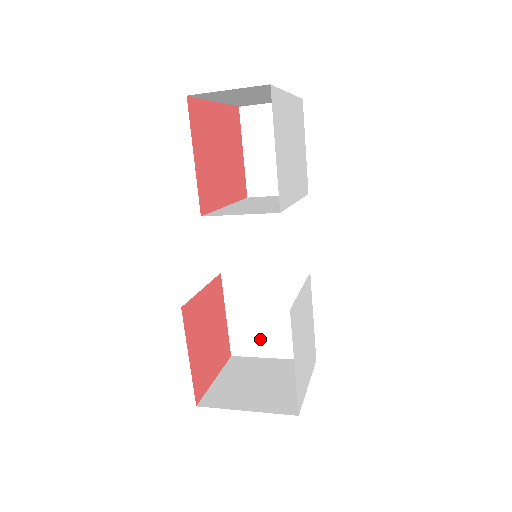
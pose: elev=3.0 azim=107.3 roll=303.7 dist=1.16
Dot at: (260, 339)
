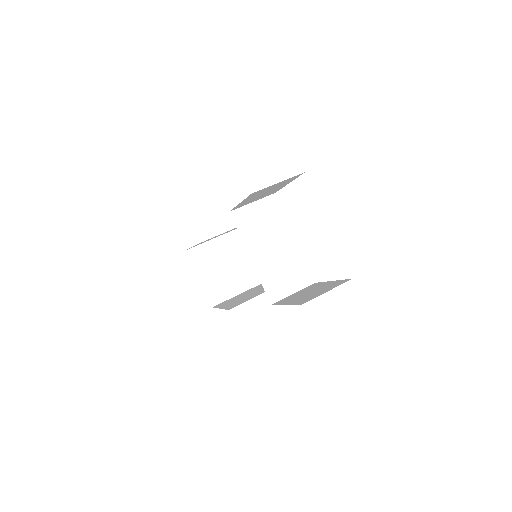
Dot at: occluded
